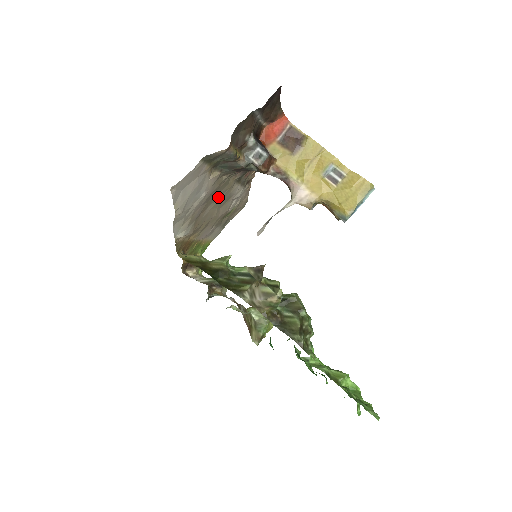
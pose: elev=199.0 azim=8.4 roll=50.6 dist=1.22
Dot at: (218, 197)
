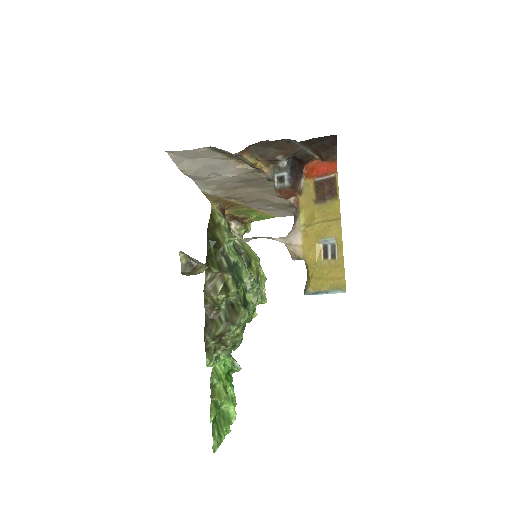
Dot at: (266, 186)
